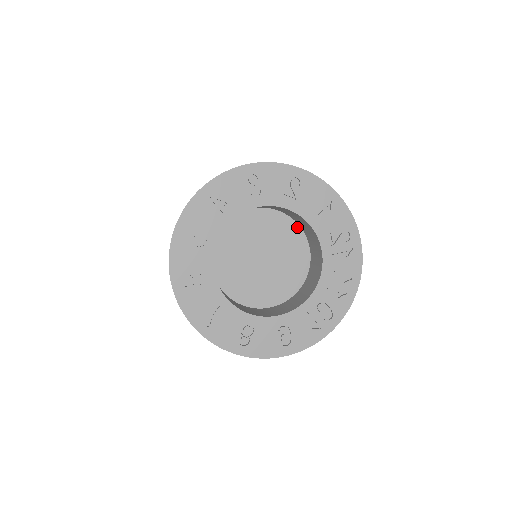
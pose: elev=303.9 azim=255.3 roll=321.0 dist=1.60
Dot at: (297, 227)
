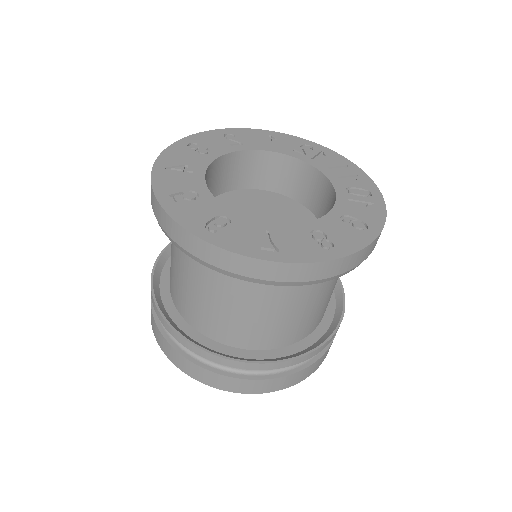
Dot at: (265, 192)
